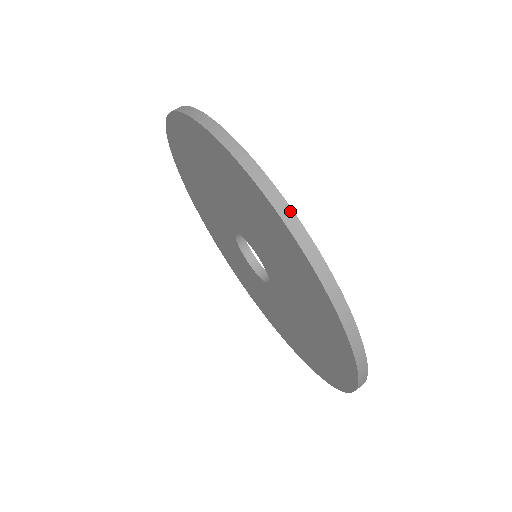
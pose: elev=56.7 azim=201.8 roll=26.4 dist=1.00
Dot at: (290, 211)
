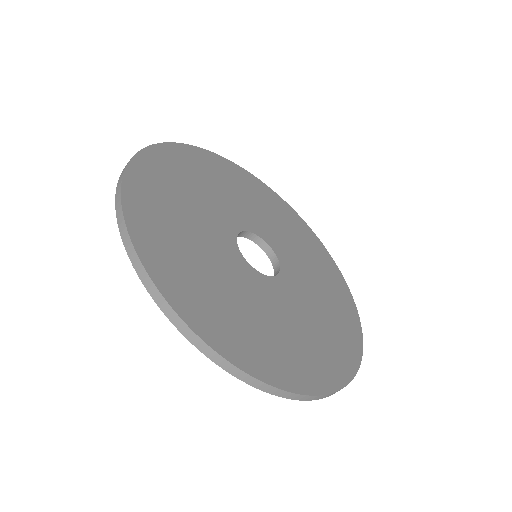
Dot at: (189, 330)
